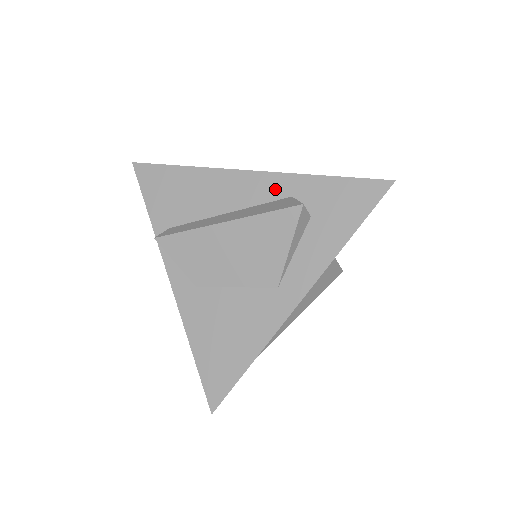
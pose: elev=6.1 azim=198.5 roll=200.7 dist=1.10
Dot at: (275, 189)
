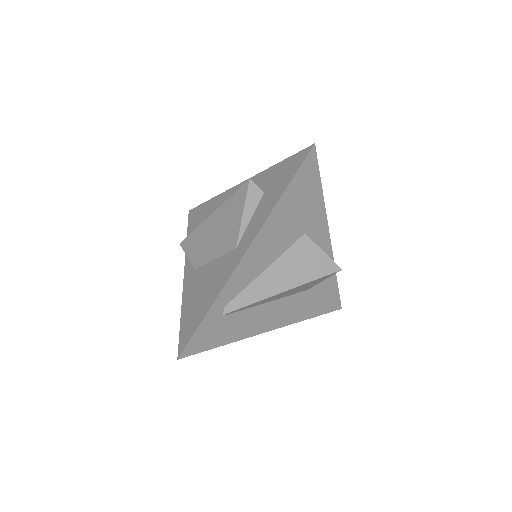
Dot at: occluded
